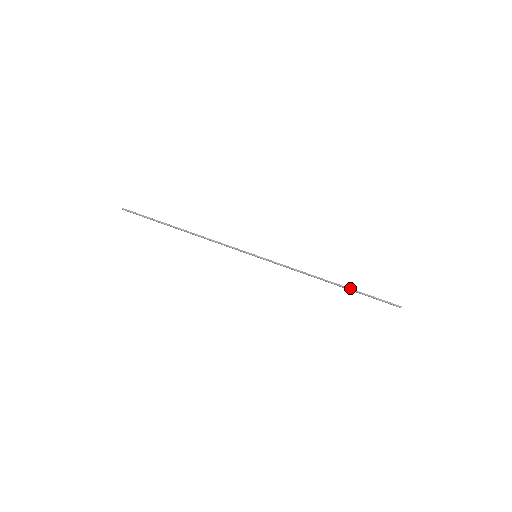
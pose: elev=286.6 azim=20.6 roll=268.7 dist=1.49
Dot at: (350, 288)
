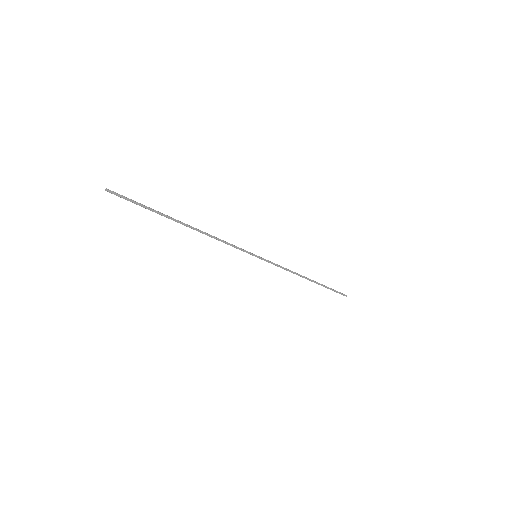
Dot at: (319, 283)
